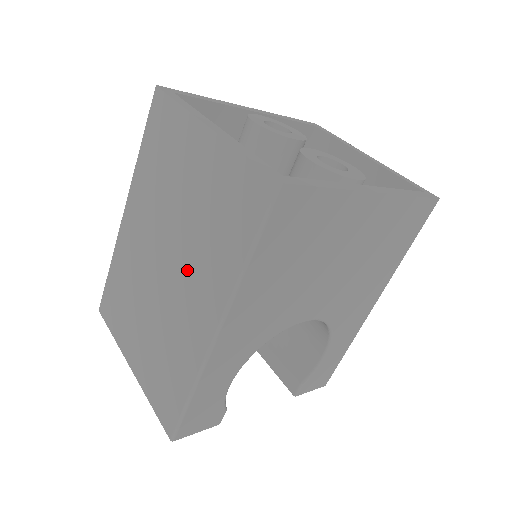
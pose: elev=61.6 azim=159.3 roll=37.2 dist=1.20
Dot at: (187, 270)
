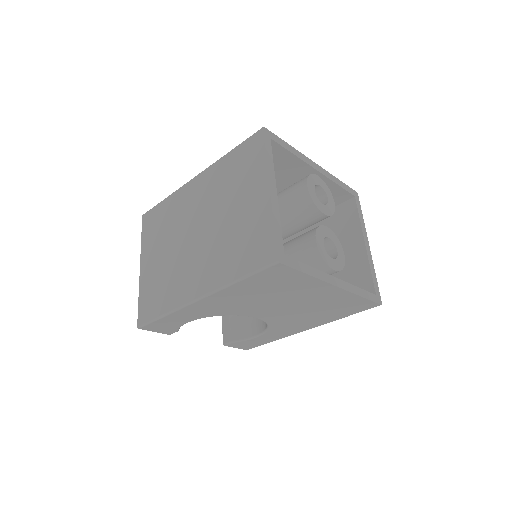
Dot at: (206, 251)
